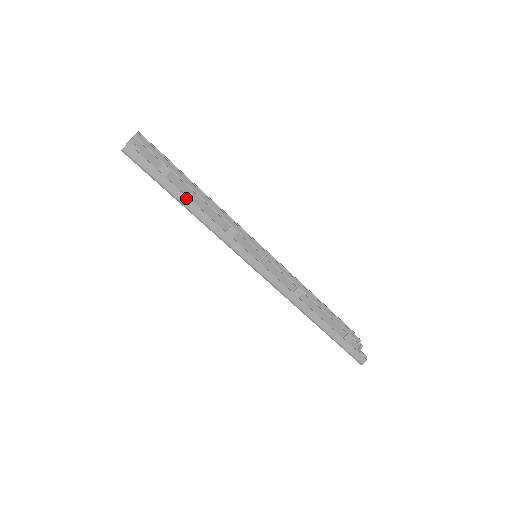
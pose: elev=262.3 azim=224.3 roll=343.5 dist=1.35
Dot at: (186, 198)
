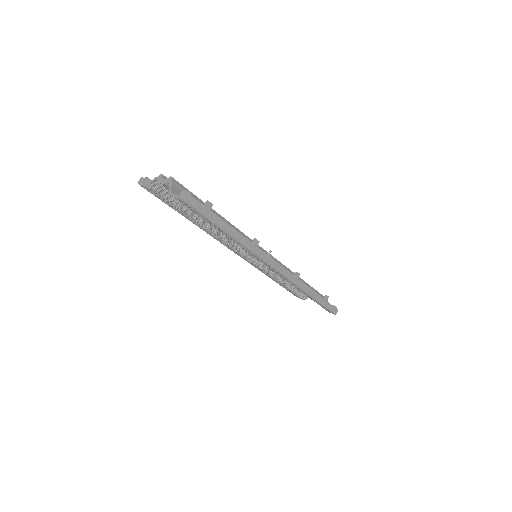
Dot at: (227, 225)
